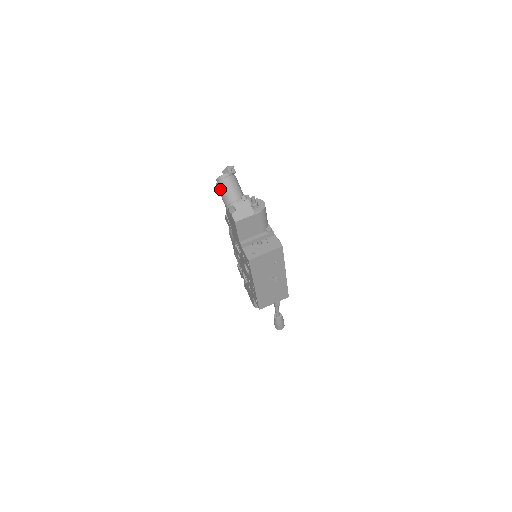
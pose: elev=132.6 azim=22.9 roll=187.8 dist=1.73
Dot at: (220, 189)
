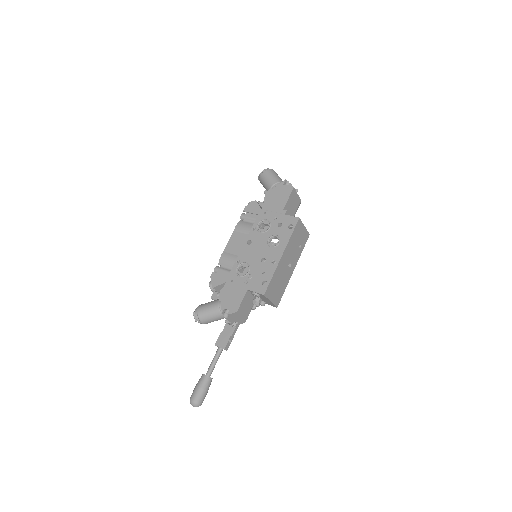
Dot at: (271, 173)
